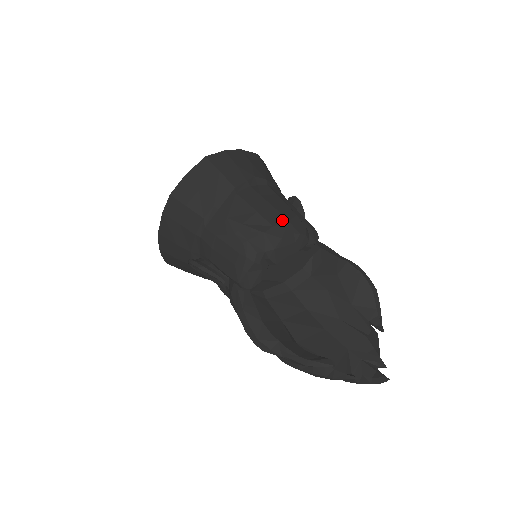
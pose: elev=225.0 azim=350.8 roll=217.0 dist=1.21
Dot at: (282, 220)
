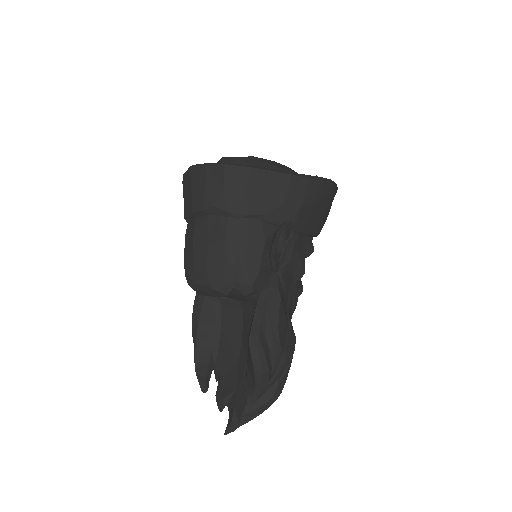
Dot at: (203, 268)
